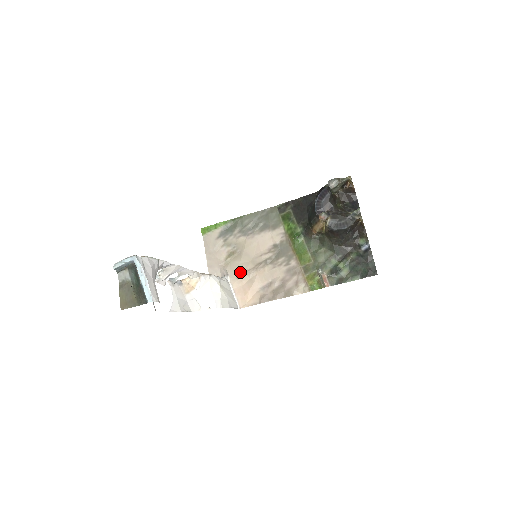
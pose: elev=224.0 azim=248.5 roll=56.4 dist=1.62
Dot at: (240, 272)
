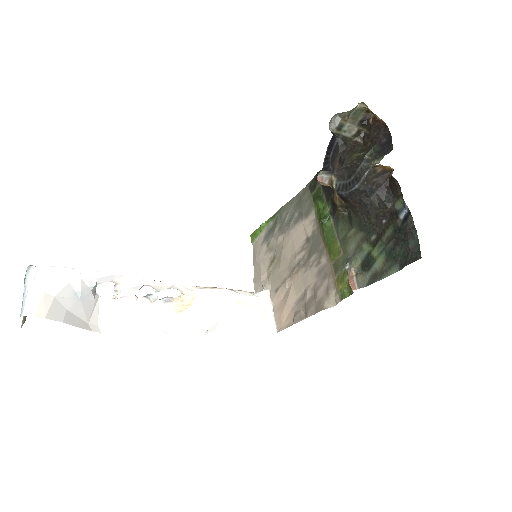
Dot at: (278, 283)
